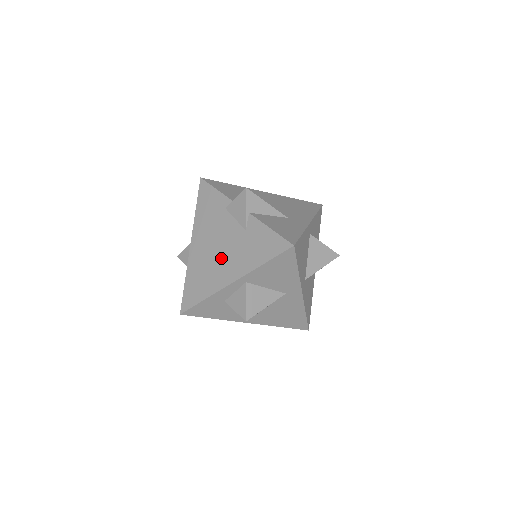
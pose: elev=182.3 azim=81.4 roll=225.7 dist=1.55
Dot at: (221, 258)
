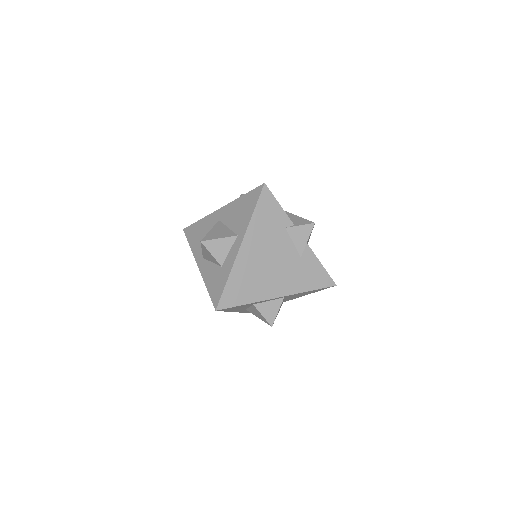
Dot at: (272, 272)
